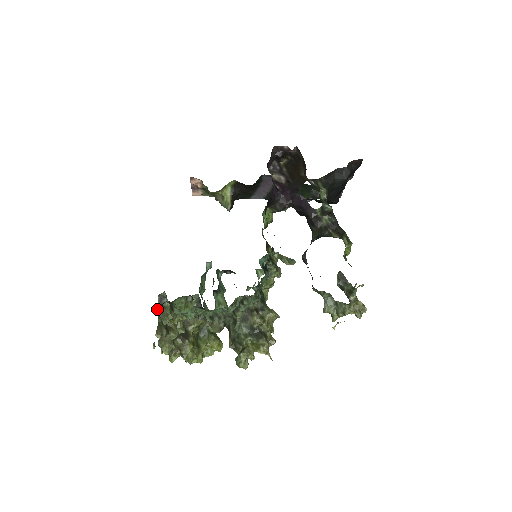
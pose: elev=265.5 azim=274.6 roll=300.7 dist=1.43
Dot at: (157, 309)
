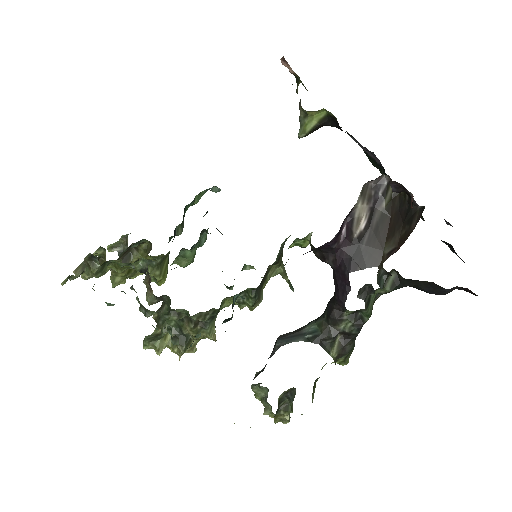
Dot at: (73, 277)
